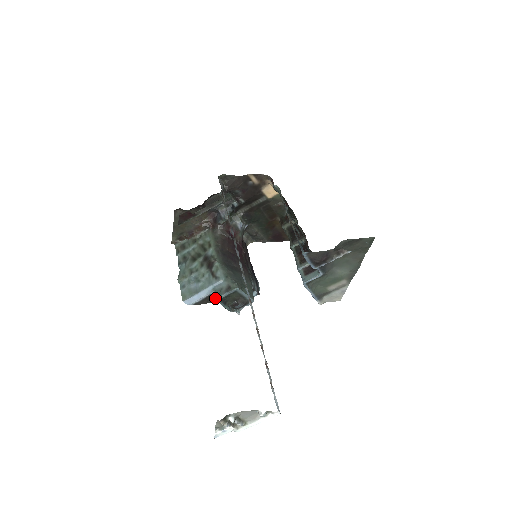
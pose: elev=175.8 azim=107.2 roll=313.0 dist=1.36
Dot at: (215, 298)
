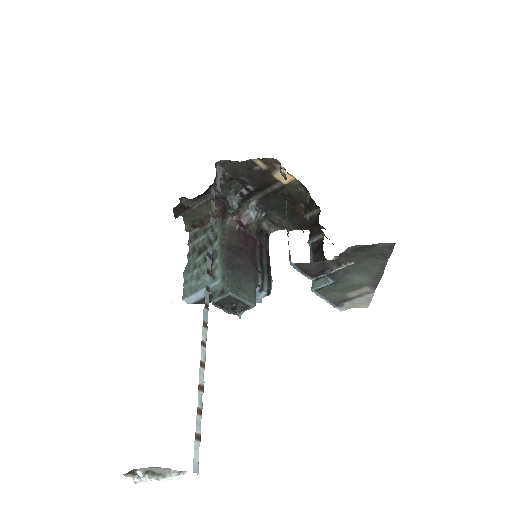
Dot at: occluded
